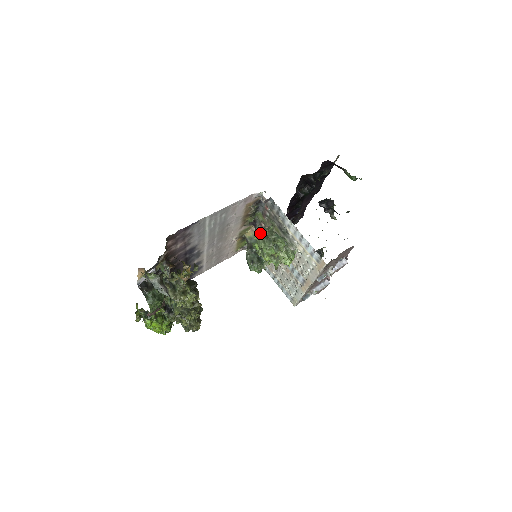
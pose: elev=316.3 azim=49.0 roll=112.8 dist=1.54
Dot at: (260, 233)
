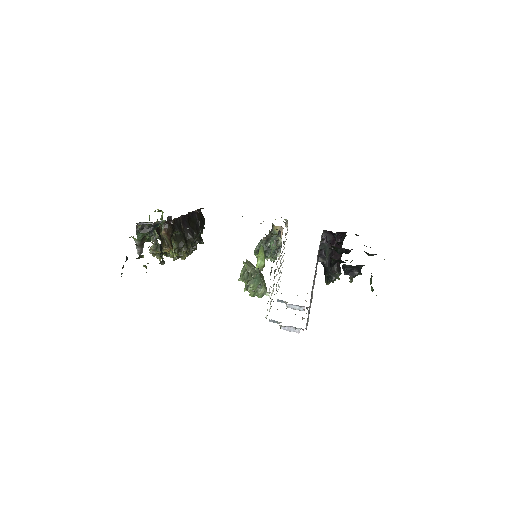
Dot at: (245, 266)
